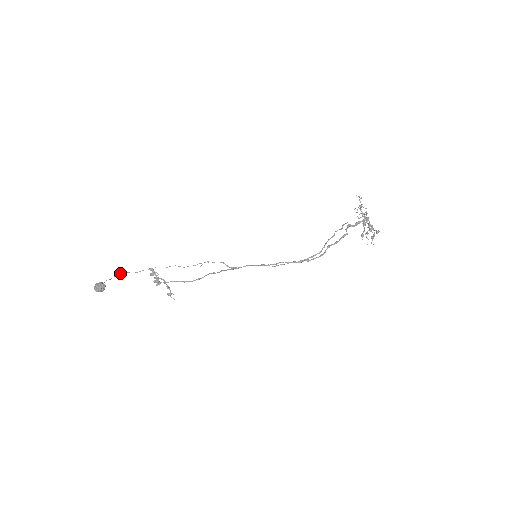
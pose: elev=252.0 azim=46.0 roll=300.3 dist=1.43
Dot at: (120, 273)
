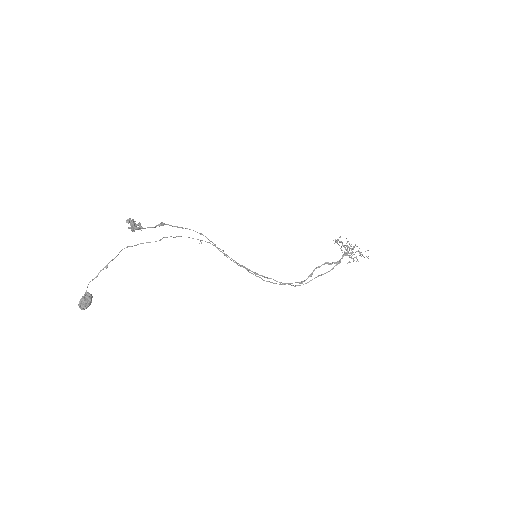
Dot at: (107, 265)
